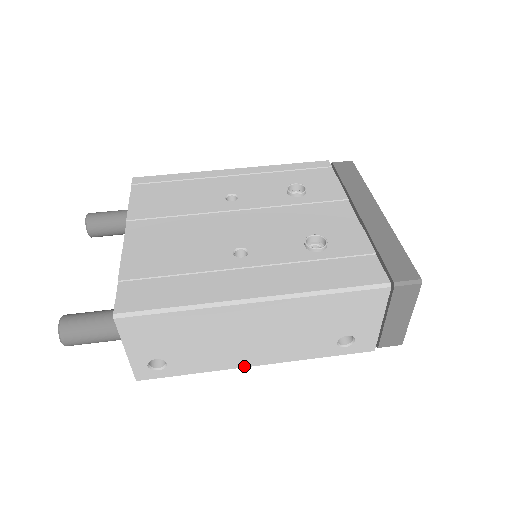
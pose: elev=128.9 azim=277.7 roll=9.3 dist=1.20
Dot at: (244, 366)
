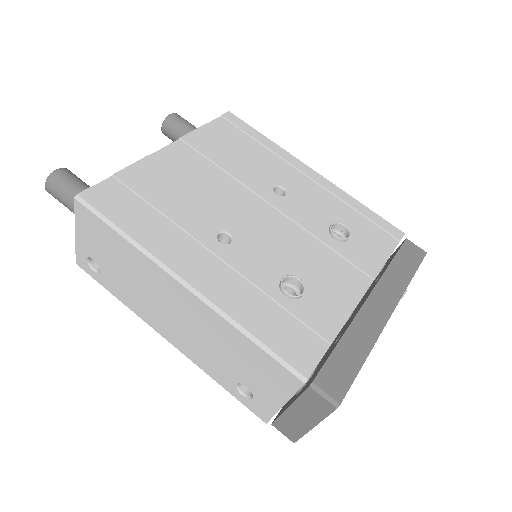
Dot at: (156, 329)
